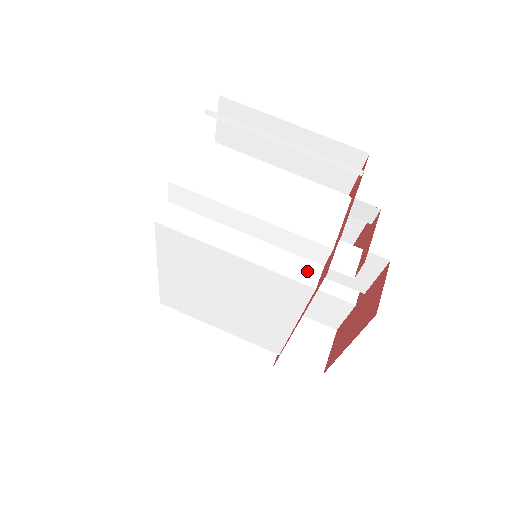
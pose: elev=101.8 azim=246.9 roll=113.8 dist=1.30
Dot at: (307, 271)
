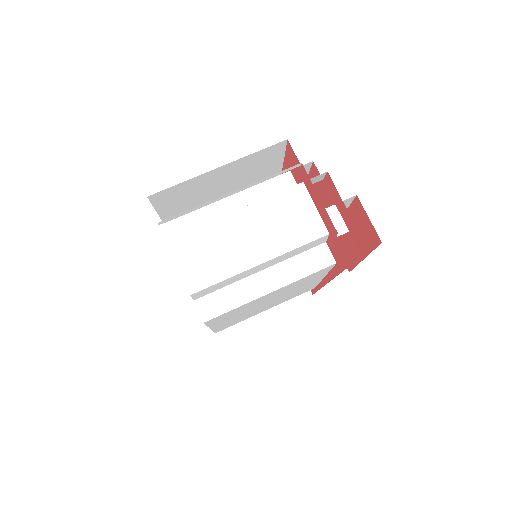
Dot at: (320, 256)
